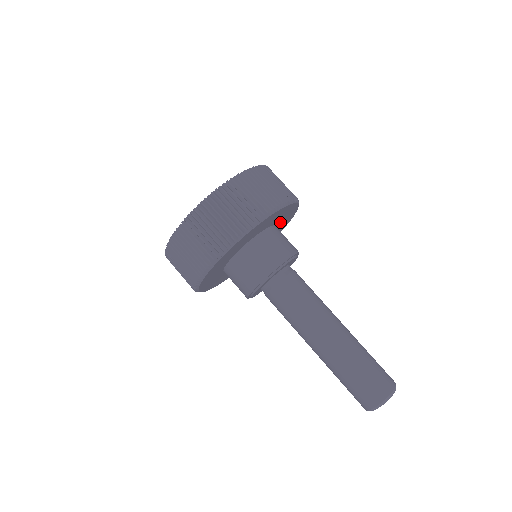
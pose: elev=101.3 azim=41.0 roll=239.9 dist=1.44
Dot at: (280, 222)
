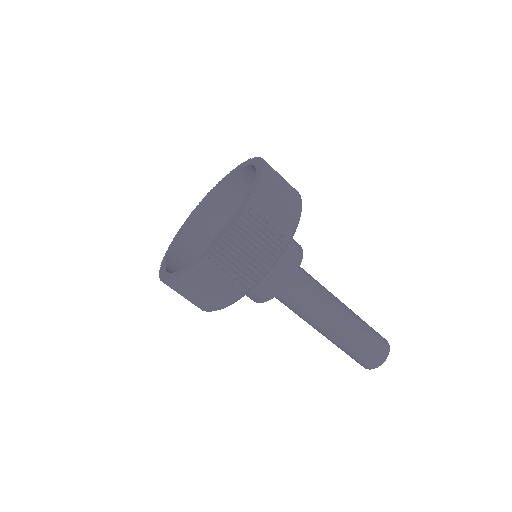
Dot at: occluded
